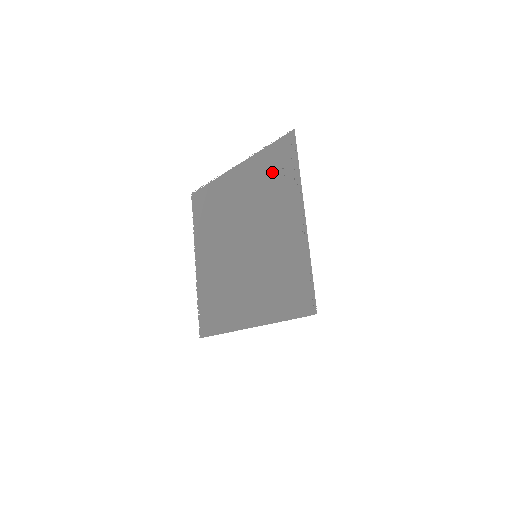
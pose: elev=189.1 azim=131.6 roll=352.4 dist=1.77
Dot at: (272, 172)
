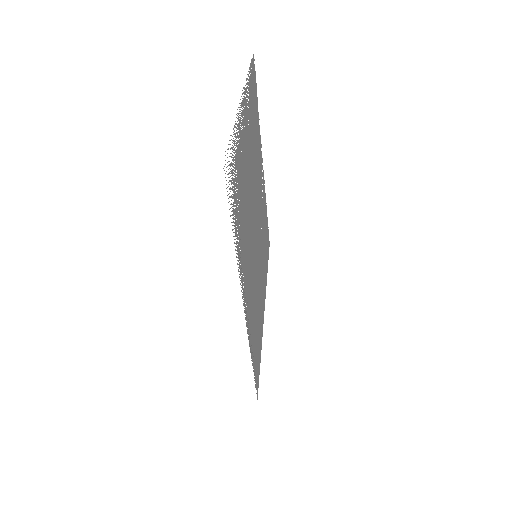
Dot at: (238, 183)
